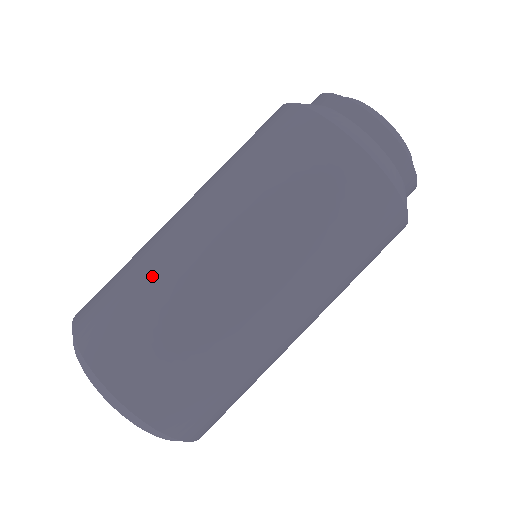
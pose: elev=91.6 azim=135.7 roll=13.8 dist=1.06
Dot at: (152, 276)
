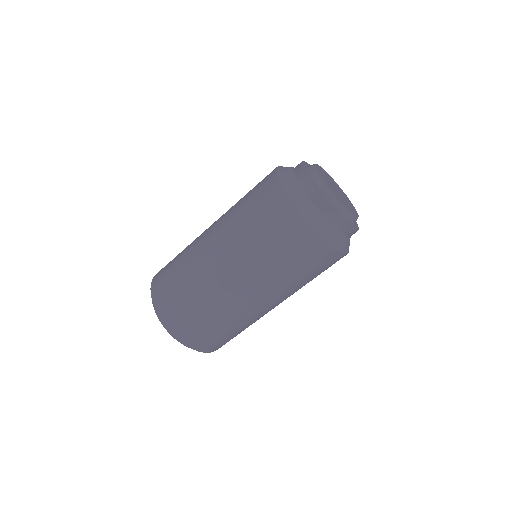
Dot at: (195, 284)
